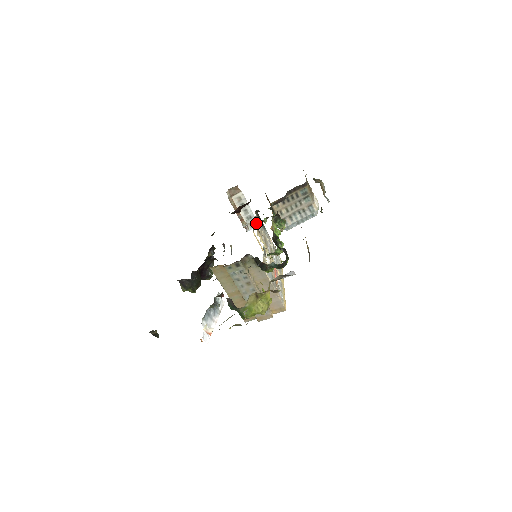
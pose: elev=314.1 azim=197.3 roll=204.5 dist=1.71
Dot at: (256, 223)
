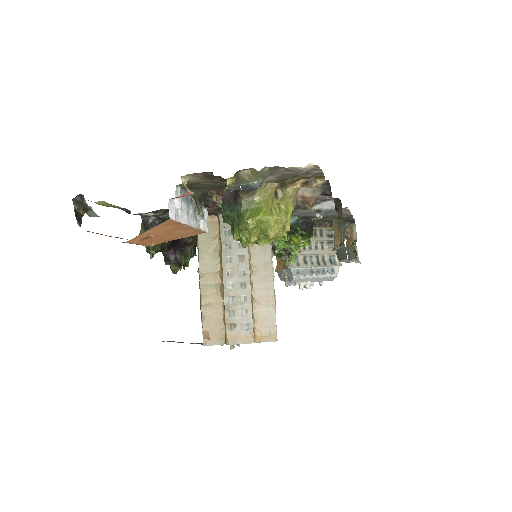
Dot at: occluded
